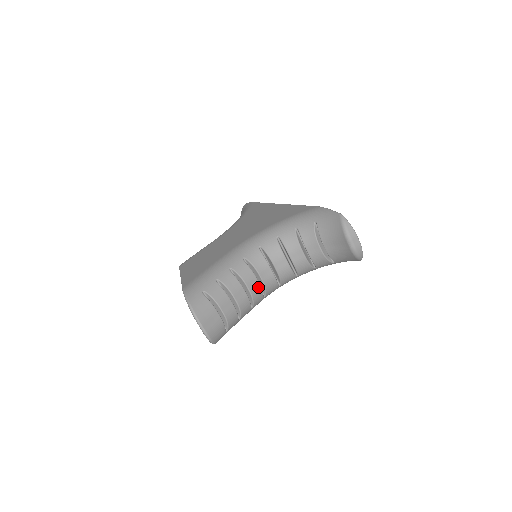
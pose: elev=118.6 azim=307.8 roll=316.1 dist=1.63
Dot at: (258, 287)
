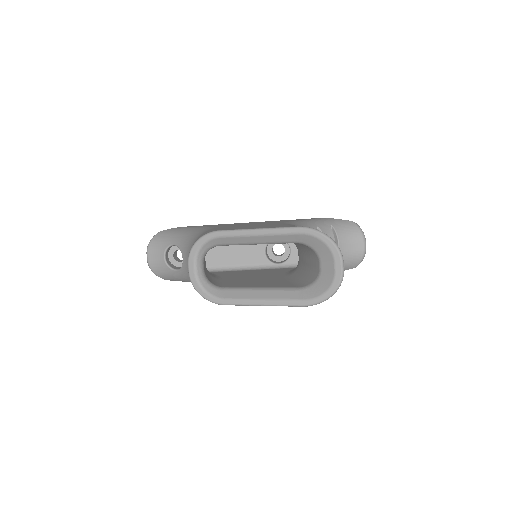
Dot at: occluded
